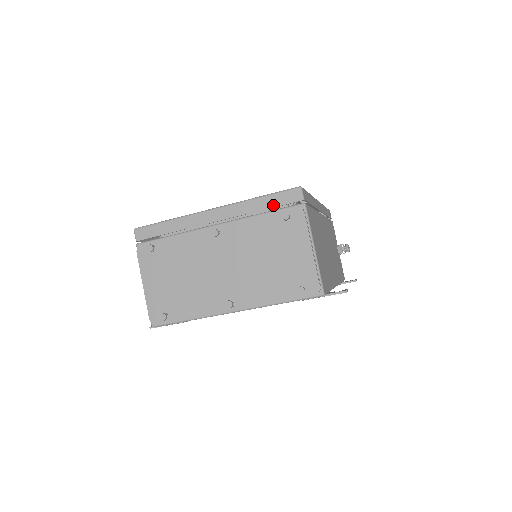
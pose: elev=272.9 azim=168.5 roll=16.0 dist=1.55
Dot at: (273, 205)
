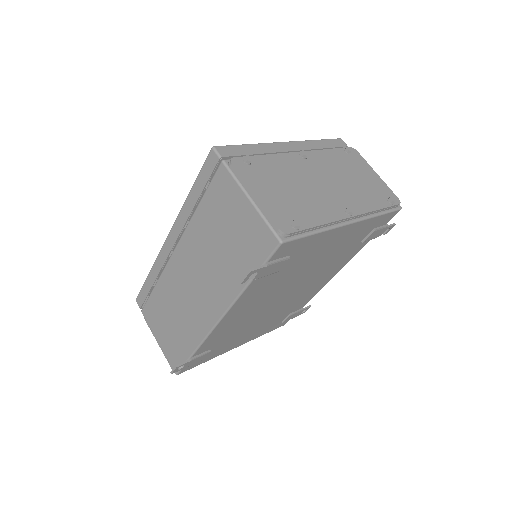
Dot at: (331, 146)
